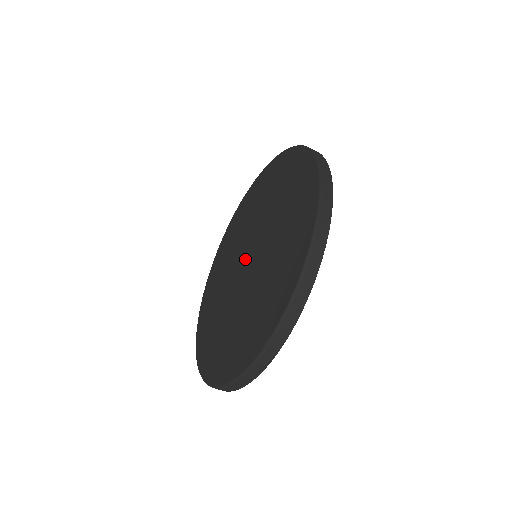
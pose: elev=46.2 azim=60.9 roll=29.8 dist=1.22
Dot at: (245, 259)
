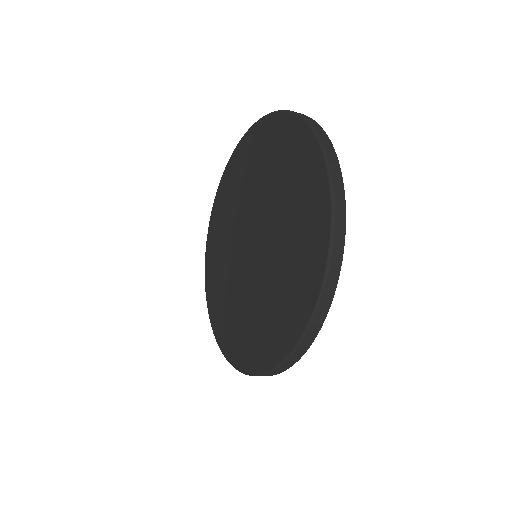
Dot at: (253, 235)
